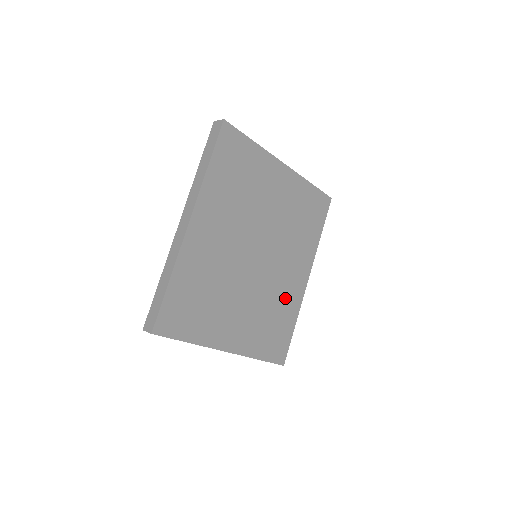
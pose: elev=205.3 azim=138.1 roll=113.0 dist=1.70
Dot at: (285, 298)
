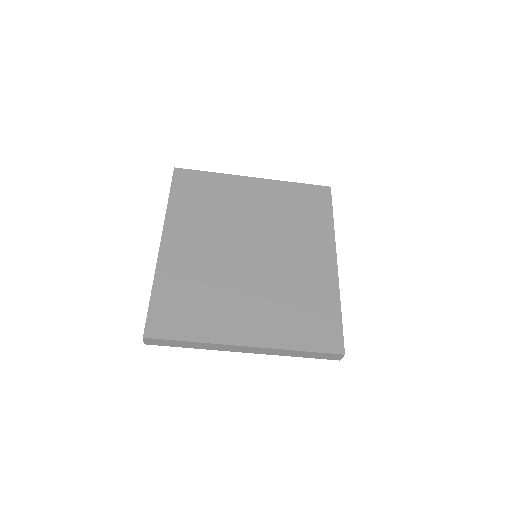
Dot at: (310, 283)
